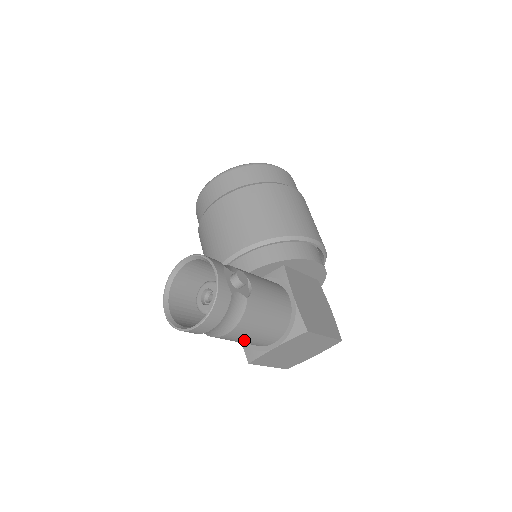
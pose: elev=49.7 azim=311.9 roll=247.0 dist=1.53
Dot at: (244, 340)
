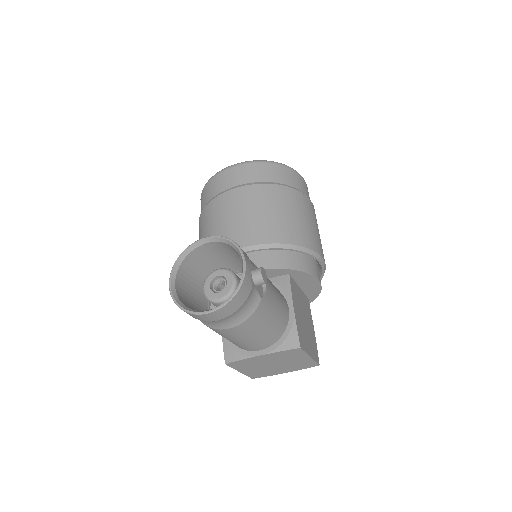
Dot at: (237, 339)
